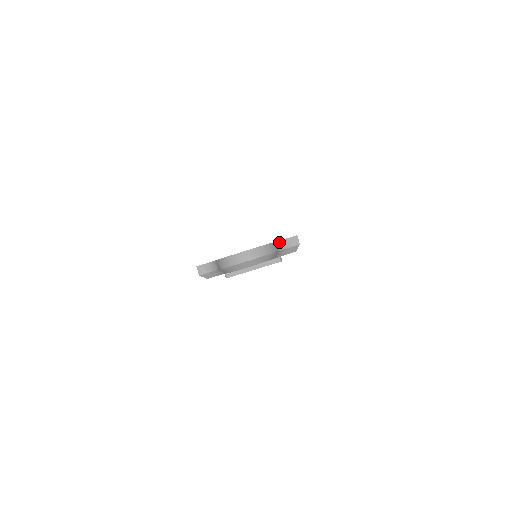
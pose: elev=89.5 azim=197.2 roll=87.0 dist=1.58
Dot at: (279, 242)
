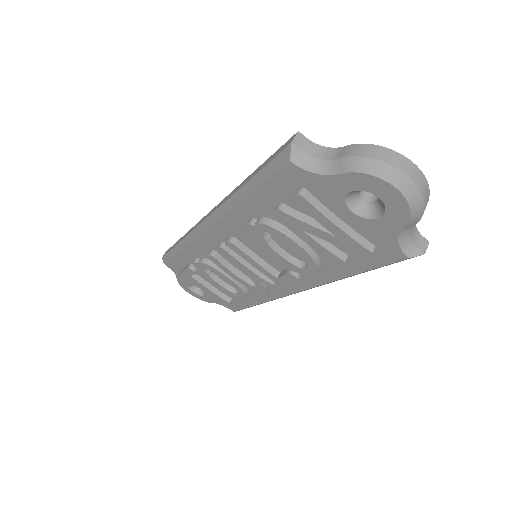
Dot at: occluded
